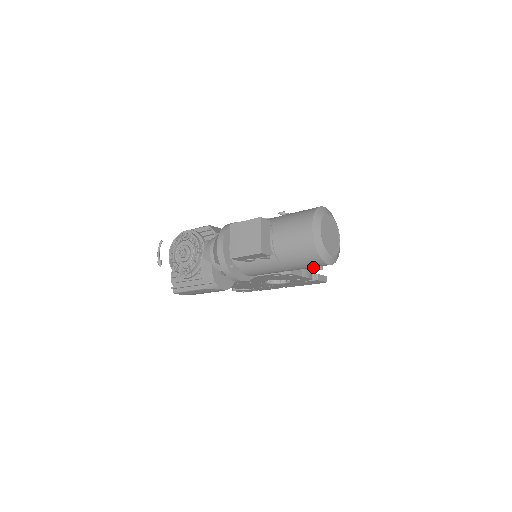
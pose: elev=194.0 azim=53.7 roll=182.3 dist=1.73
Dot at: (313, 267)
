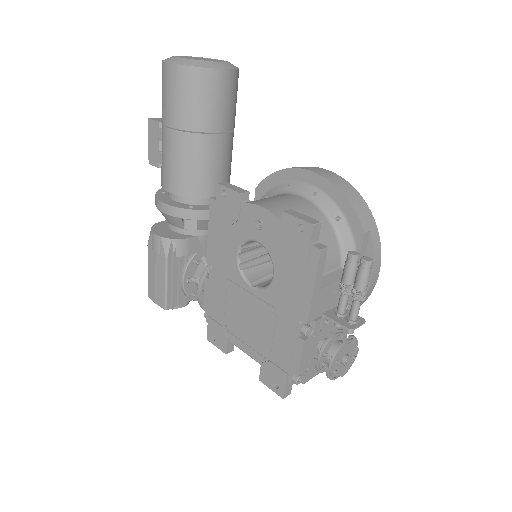
Dot at: (346, 260)
